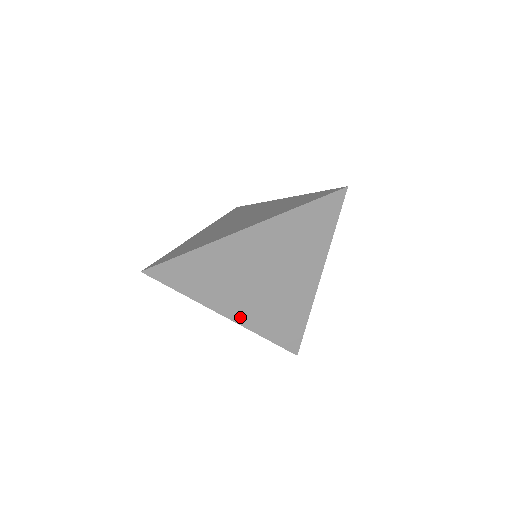
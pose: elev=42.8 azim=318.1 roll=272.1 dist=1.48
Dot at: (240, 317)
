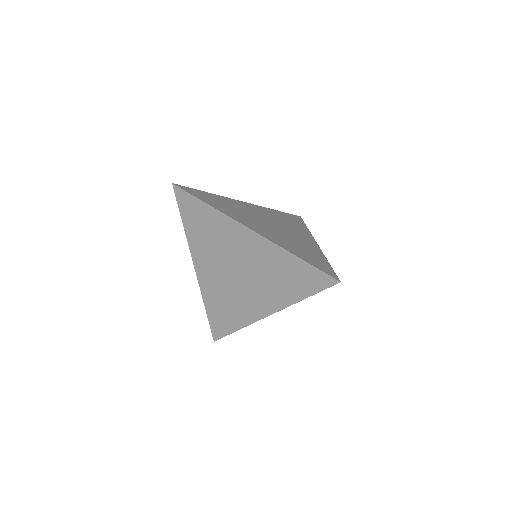
Dot at: occluded
